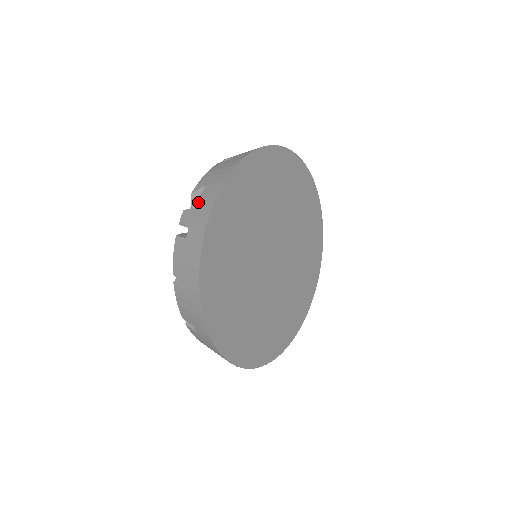
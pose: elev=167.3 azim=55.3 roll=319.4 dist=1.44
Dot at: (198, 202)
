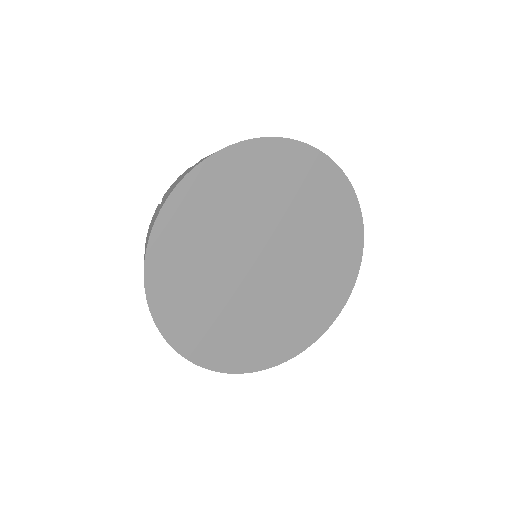
Dot at: occluded
